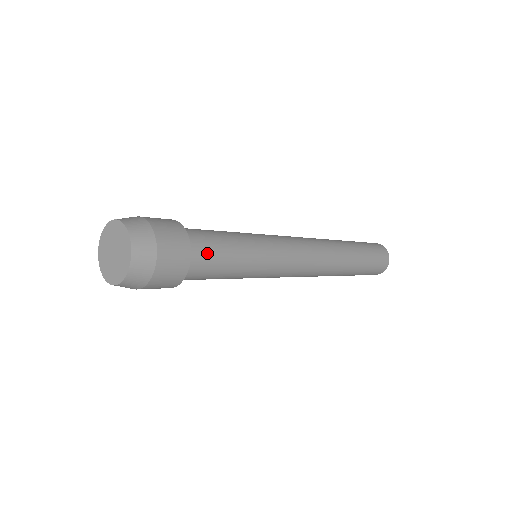
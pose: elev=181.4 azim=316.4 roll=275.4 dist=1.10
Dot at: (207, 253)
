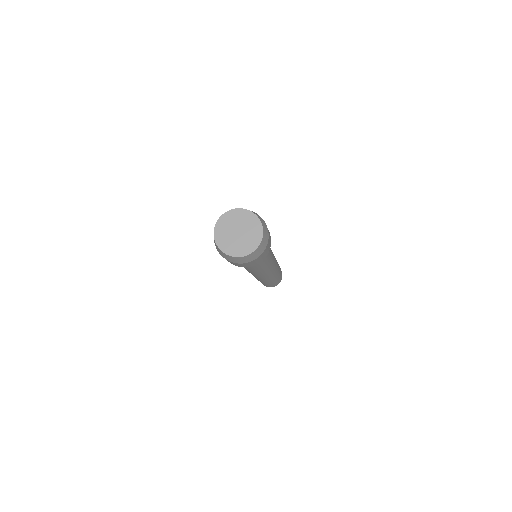
Dot at: occluded
